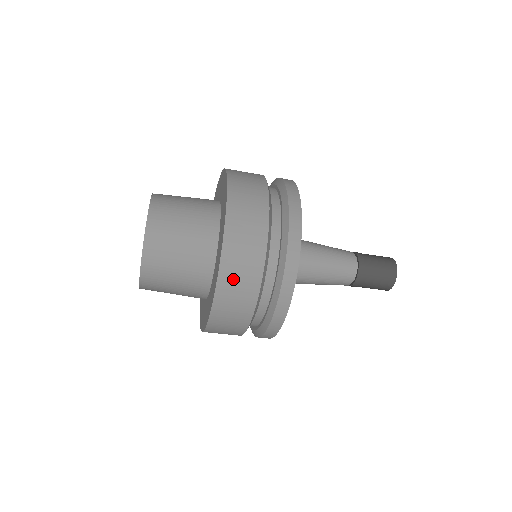
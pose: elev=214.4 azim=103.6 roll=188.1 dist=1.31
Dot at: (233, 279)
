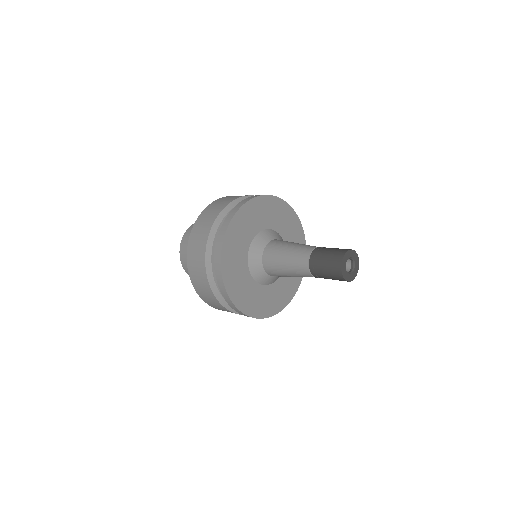
Dot at: occluded
